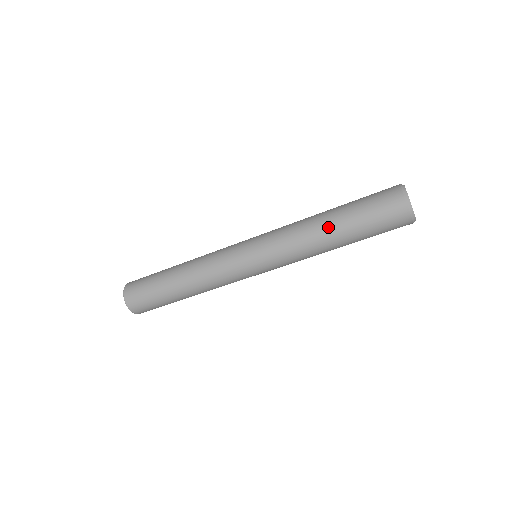
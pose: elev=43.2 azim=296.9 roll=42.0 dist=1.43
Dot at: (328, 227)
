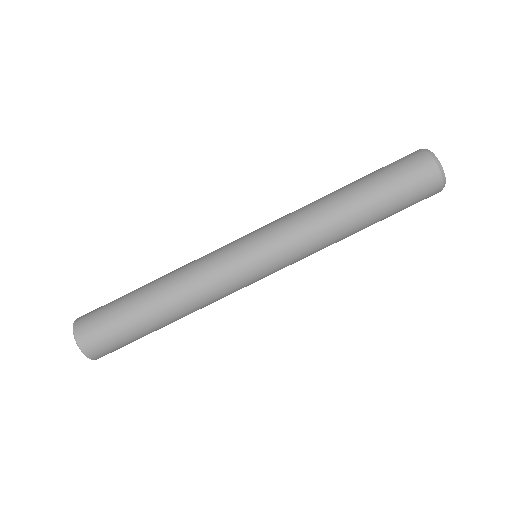
Dot at: (341, 191)
